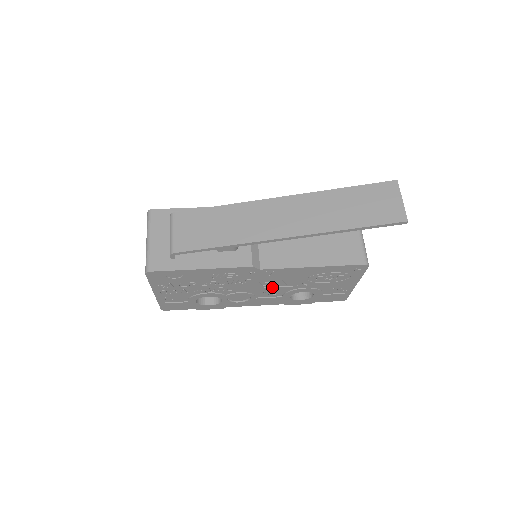
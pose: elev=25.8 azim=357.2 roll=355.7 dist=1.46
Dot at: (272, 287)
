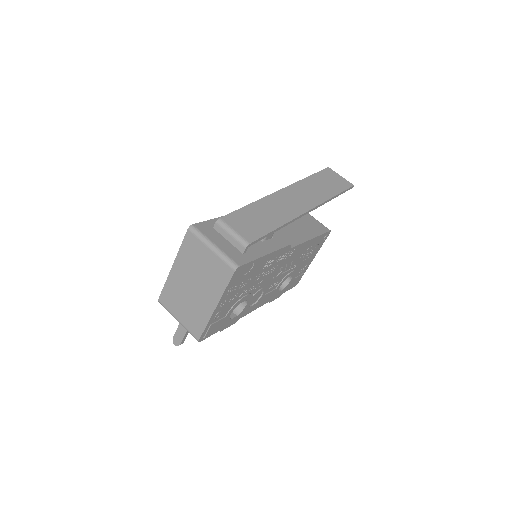
Dot at: (280, 275)
